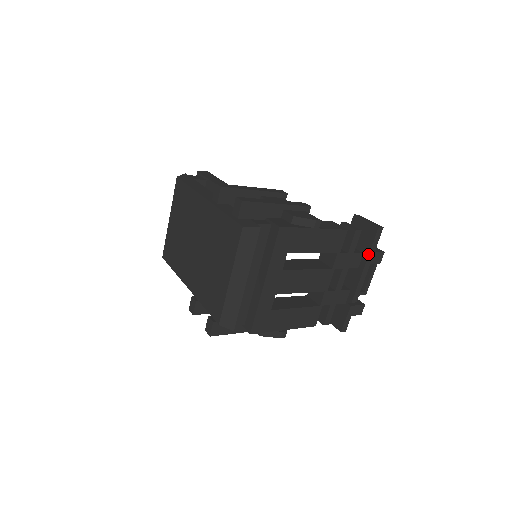
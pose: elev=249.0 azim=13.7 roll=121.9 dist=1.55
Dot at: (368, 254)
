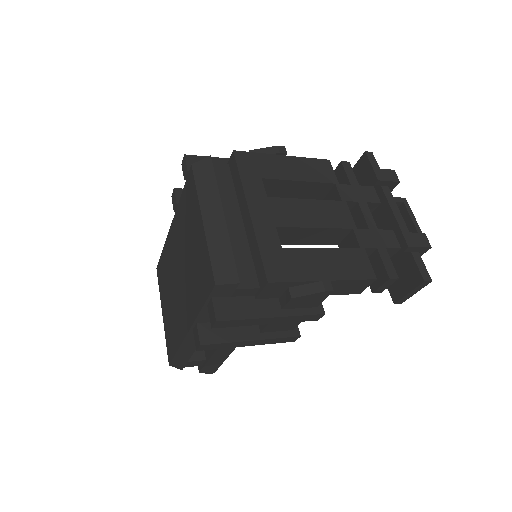
Dot at: (372, 172)
